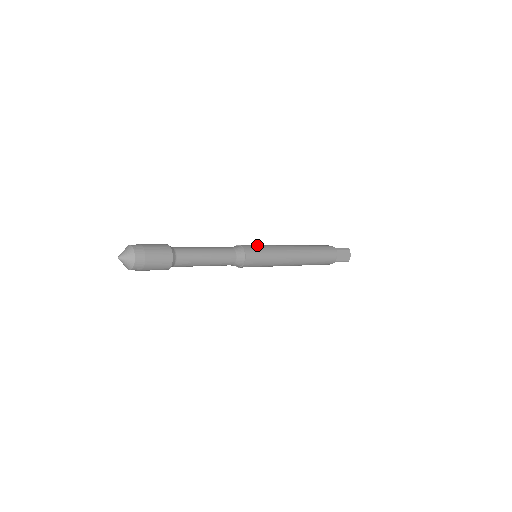
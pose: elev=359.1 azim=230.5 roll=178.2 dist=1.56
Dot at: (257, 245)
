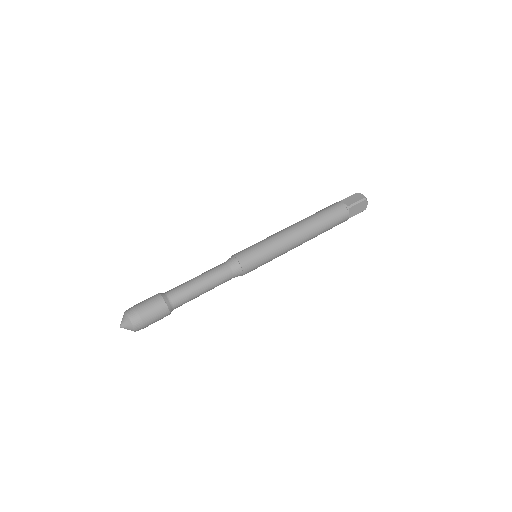
Dot at: (255, 249)
